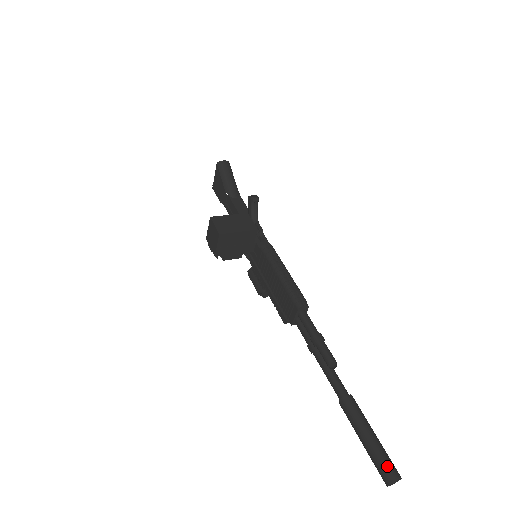
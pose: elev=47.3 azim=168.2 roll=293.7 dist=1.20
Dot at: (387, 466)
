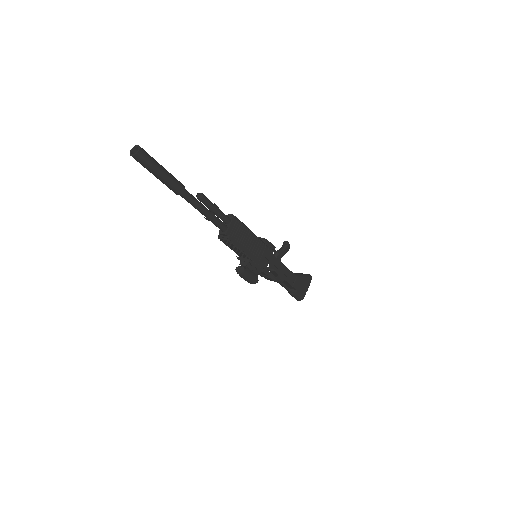
Dot at: occluded
